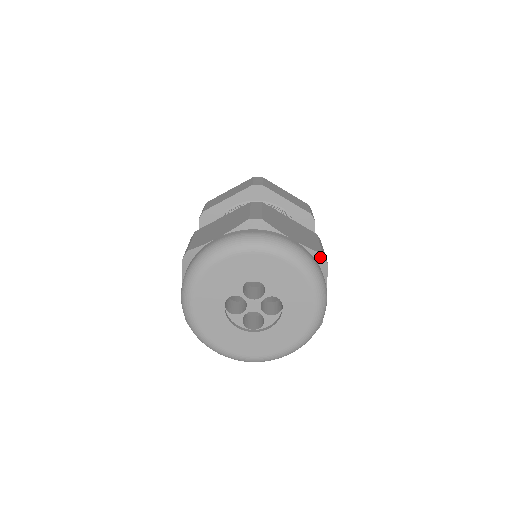
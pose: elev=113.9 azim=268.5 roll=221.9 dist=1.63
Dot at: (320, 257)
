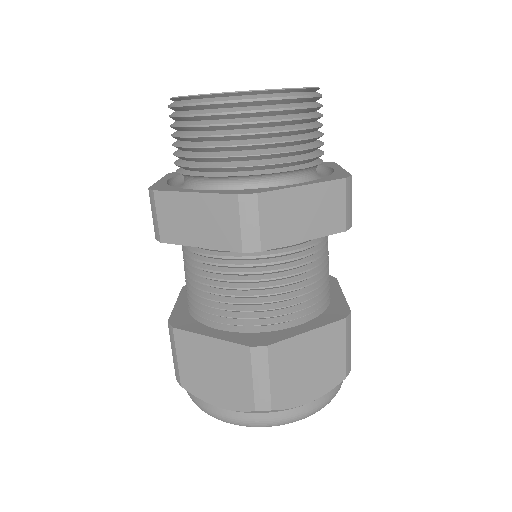
Dot at: (342, 380)
